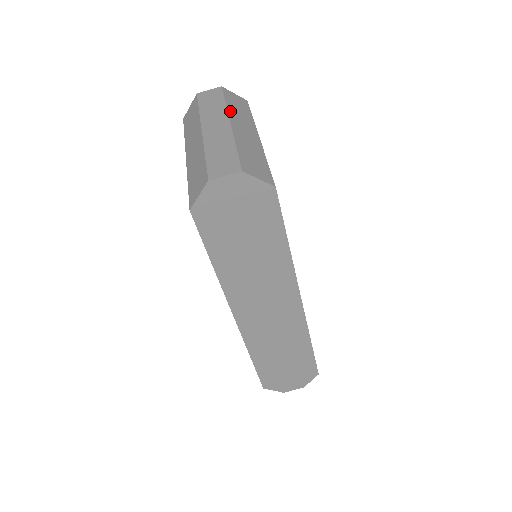
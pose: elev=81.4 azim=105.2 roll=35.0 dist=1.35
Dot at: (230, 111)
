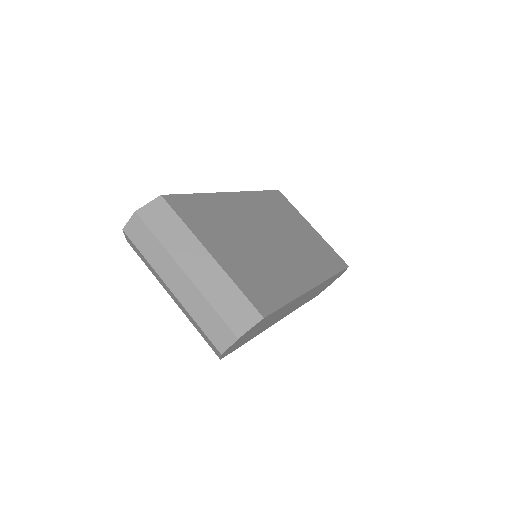
Dot at: (171, 251)
